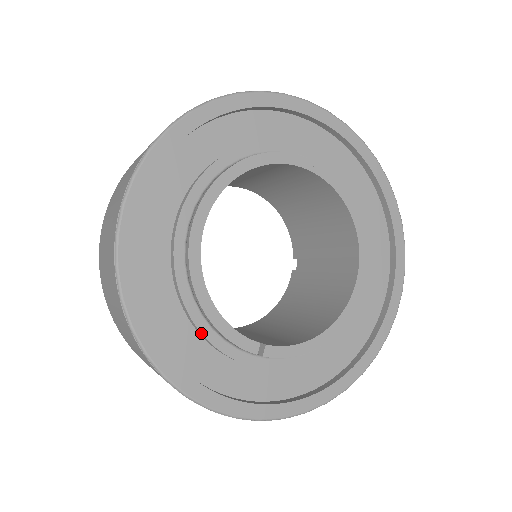
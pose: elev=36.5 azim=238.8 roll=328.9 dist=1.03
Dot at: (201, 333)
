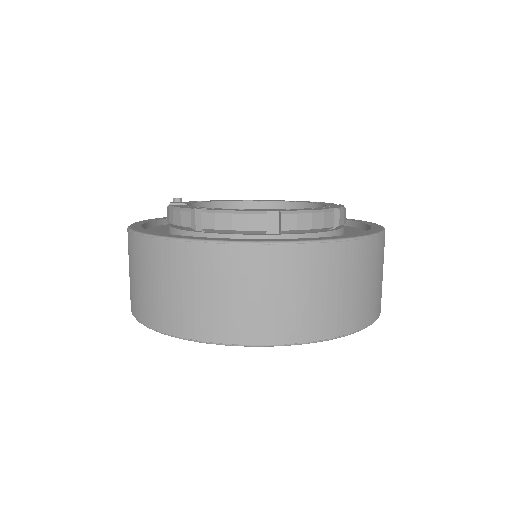
Dot at: occluded
